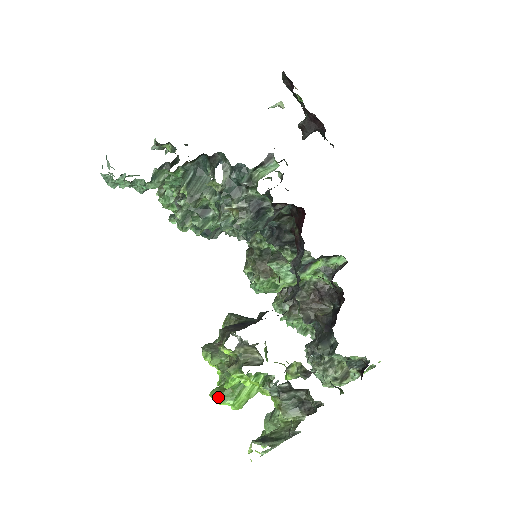
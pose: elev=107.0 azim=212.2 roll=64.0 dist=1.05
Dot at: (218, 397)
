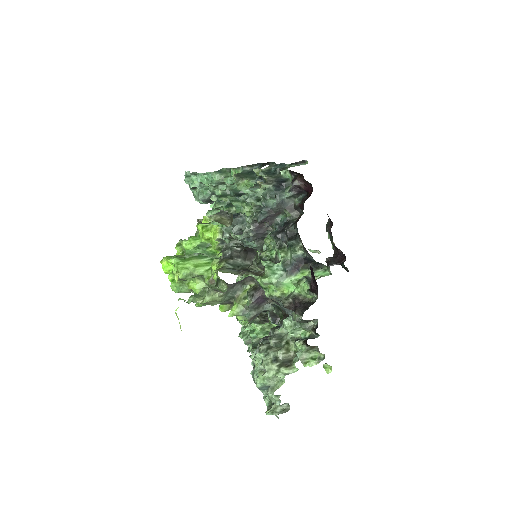
Dot at: (169, 256)
